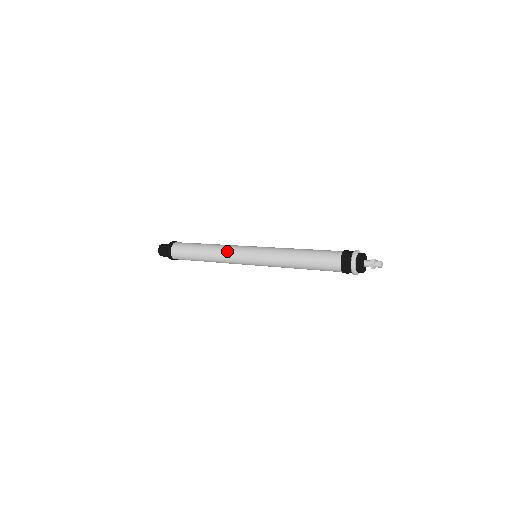
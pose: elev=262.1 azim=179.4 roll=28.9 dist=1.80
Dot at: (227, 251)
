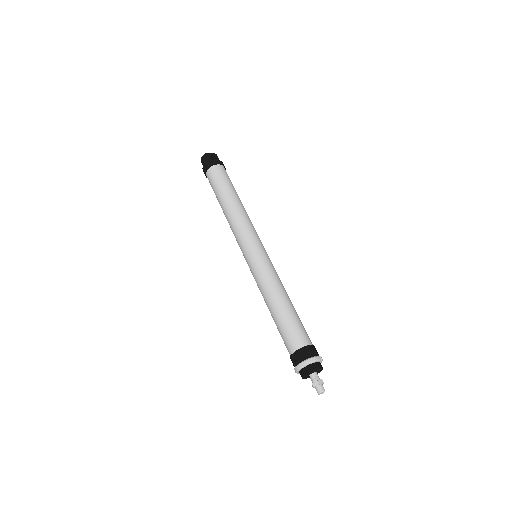
Dot at: (237, 227)
